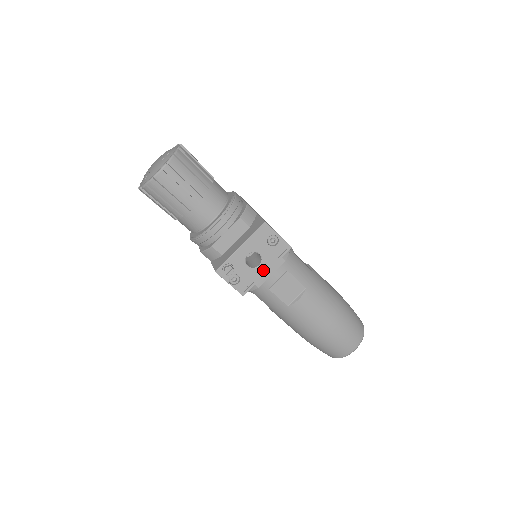
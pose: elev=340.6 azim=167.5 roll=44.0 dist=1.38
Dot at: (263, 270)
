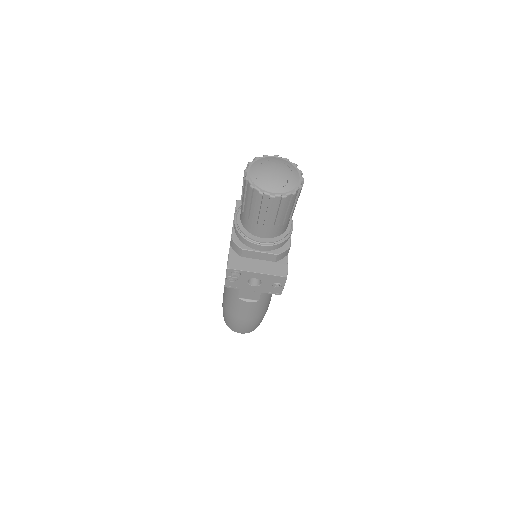
Dot at: (252, 289)
